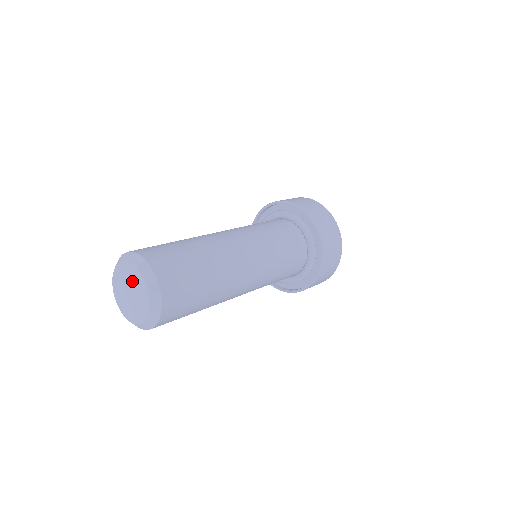
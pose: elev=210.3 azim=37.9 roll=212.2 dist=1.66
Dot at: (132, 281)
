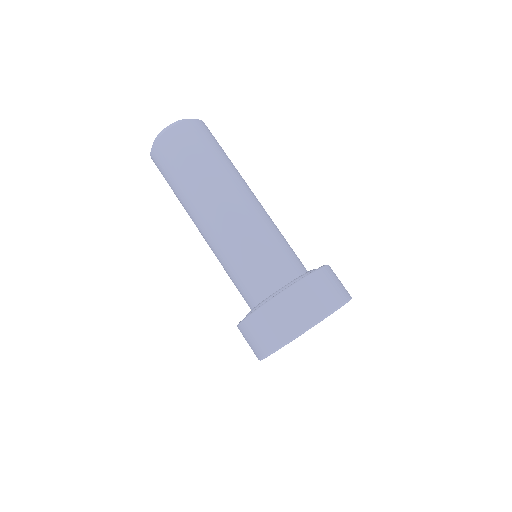
Dot at: occluded
